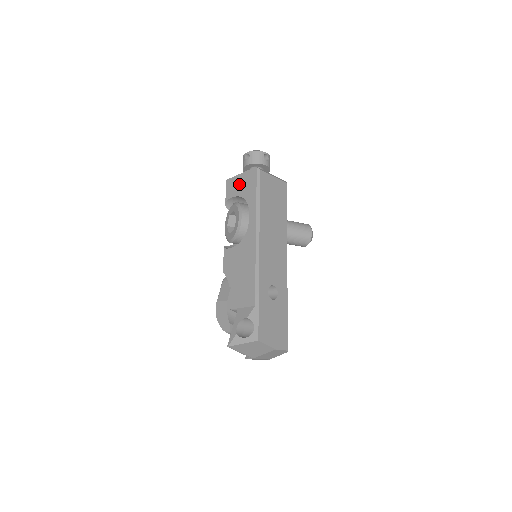
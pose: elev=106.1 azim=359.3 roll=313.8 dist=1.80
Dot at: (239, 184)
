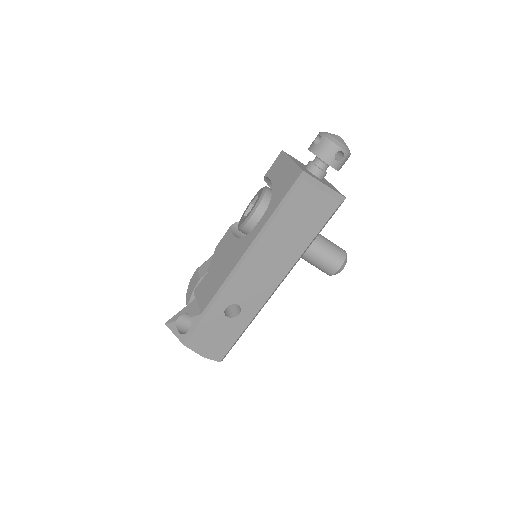
Dot at: (282, 171)
